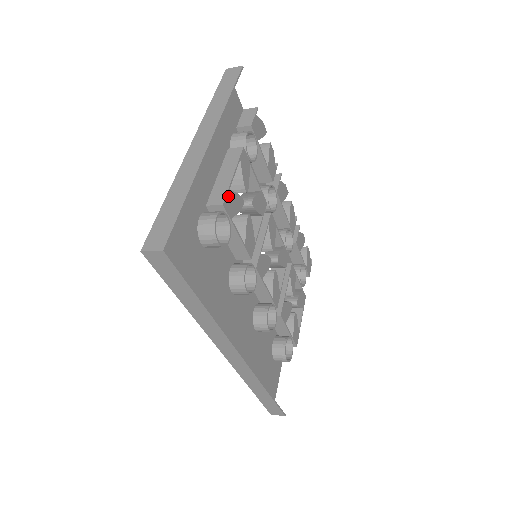
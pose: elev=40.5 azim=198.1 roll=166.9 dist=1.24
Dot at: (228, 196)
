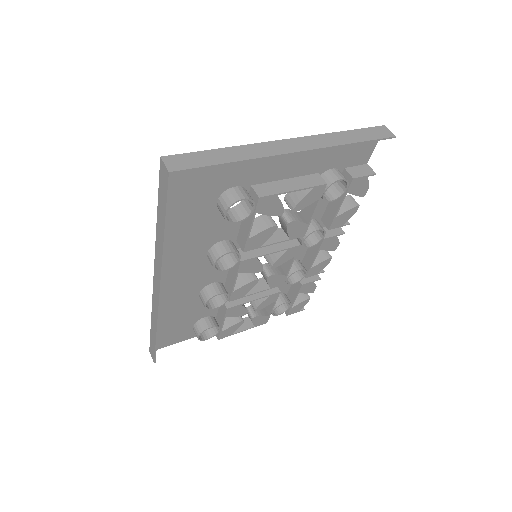
Dot at: (271, 197)
